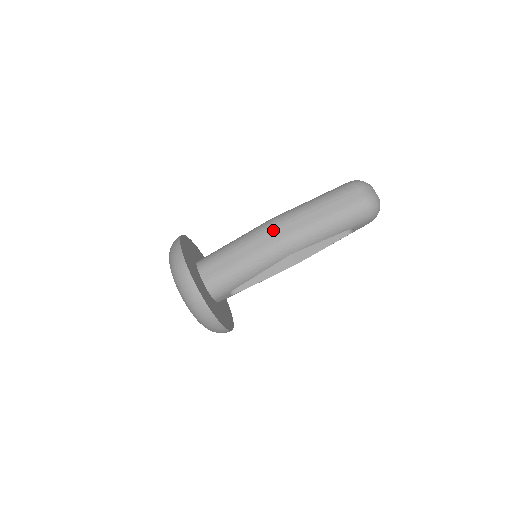
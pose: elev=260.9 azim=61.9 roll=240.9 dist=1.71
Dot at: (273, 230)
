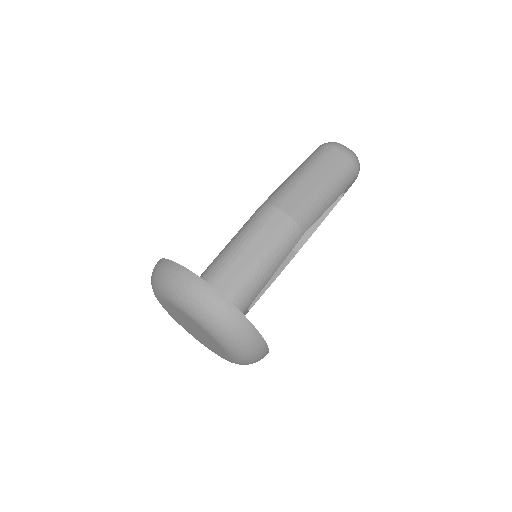
Dot at: (276, 213)
